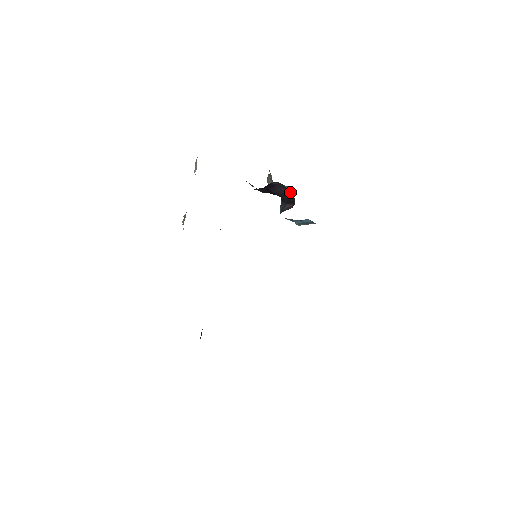
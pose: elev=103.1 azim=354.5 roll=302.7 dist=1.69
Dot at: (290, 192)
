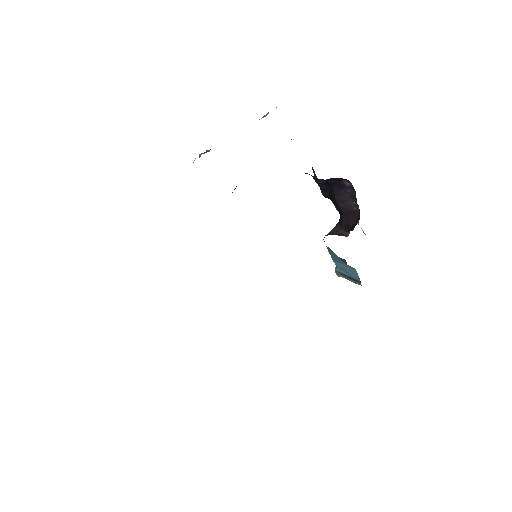
Dot at: (357, 211)
